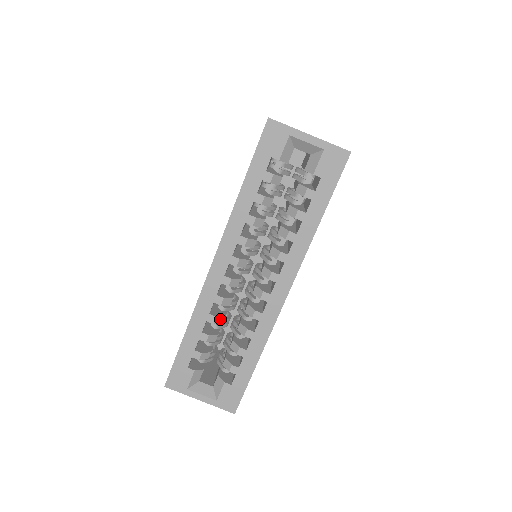
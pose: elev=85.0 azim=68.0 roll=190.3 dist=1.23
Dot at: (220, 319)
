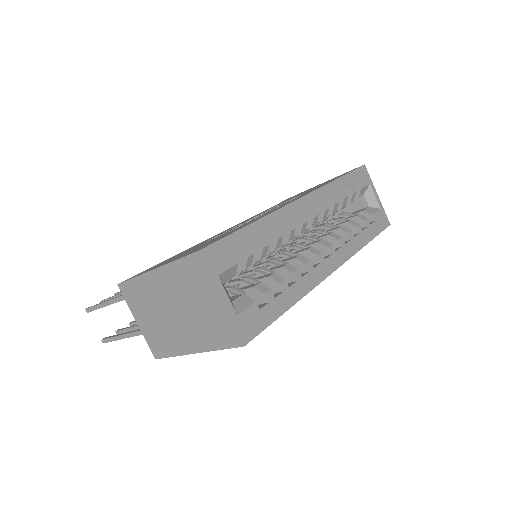
Dot at: (279, 243)
